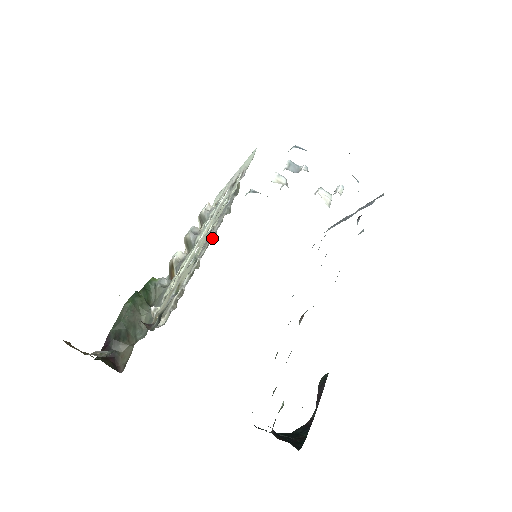
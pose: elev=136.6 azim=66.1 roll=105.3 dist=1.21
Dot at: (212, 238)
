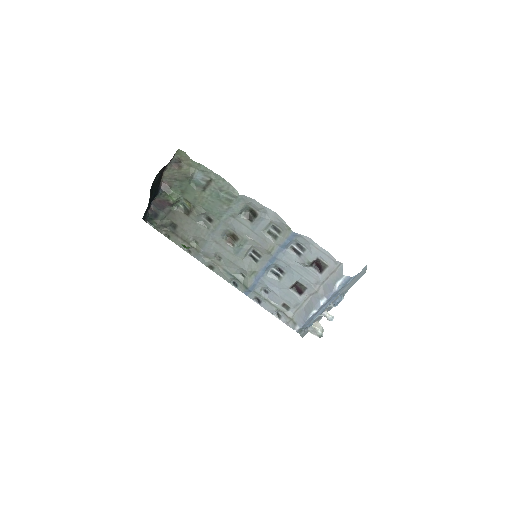
Dot at: occluded
